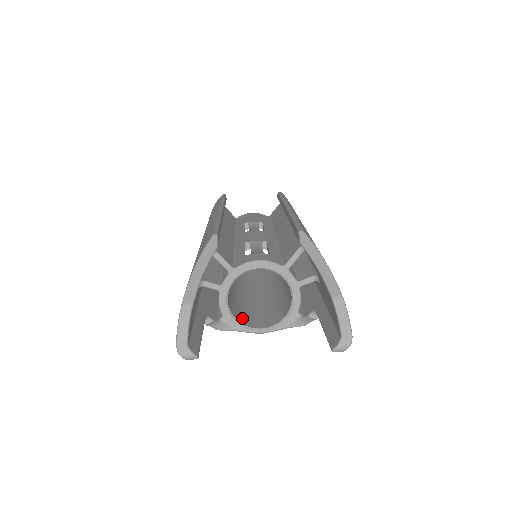
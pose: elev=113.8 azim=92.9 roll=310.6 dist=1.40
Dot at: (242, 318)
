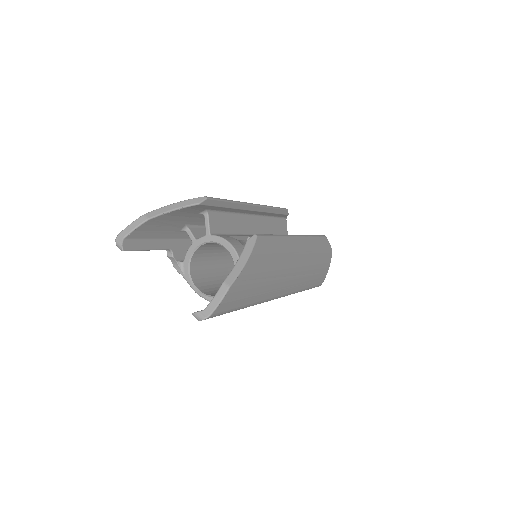
Dot at: (197, 276)
